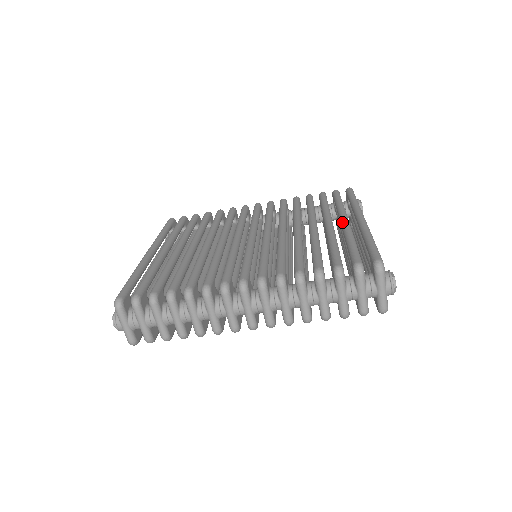
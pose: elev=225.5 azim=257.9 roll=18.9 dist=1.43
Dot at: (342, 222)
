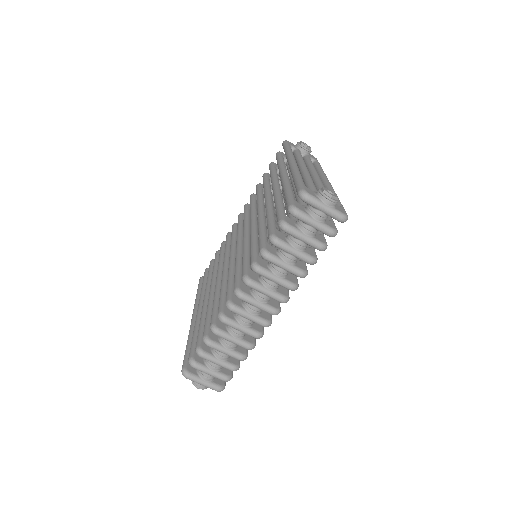
Dot at: occluded
